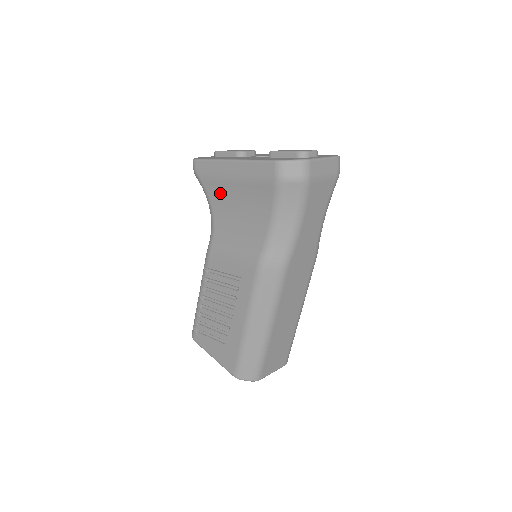
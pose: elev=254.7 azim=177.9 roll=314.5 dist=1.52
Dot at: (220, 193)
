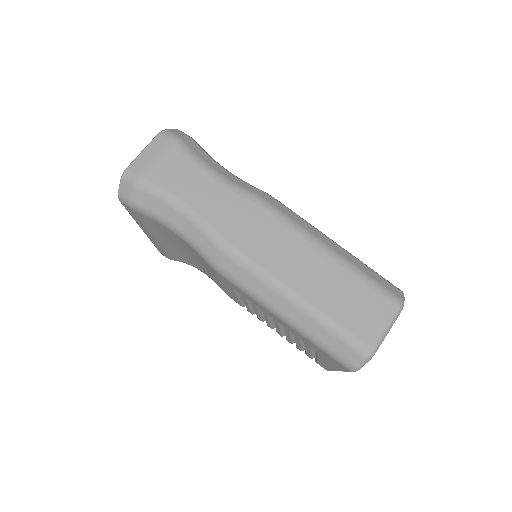
Dot at: (175, 253)
